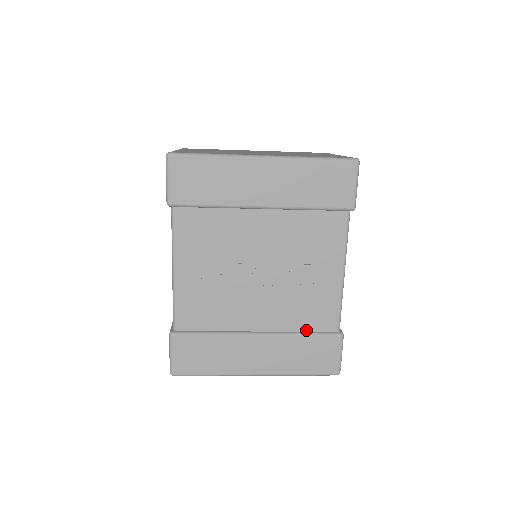
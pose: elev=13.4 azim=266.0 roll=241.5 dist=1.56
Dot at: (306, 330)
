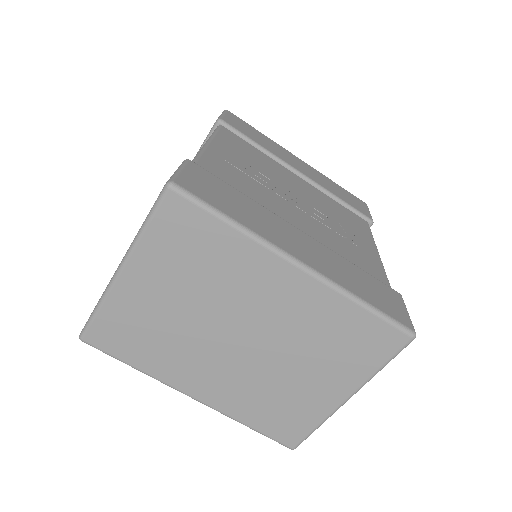
Dot at: occluded
